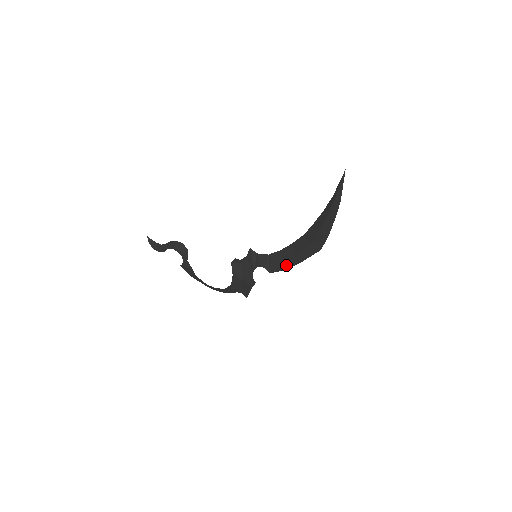
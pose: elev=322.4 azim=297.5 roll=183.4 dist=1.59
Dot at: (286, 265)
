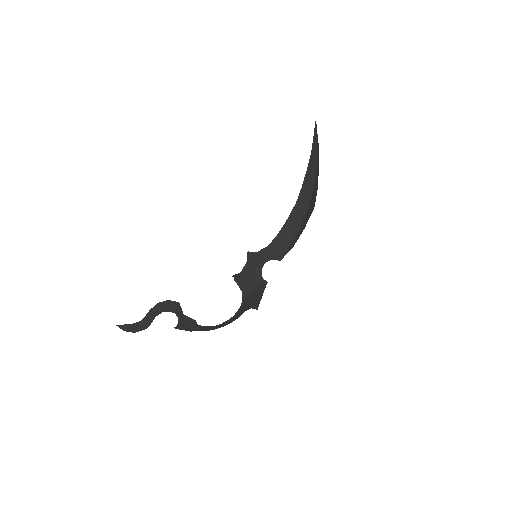
Dot at: (293, 241)
